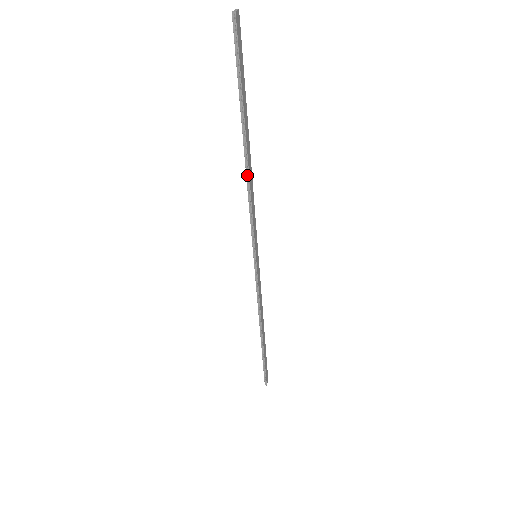
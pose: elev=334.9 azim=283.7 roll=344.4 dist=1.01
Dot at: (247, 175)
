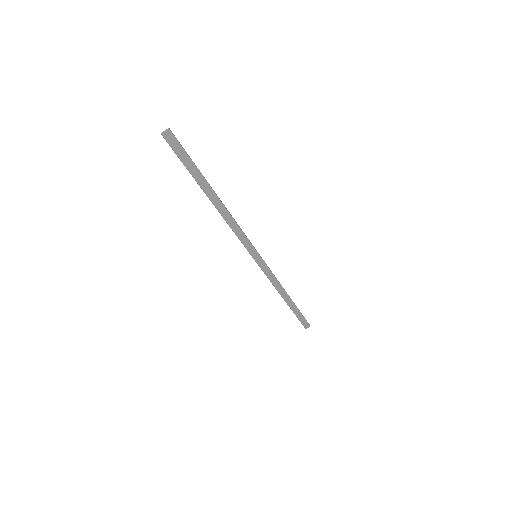
Dot at: (221, 213)
